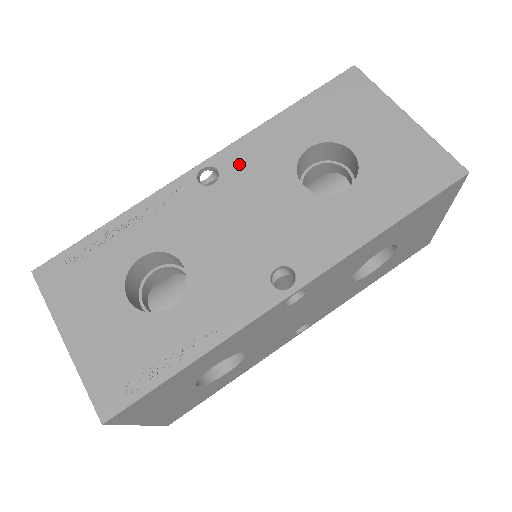
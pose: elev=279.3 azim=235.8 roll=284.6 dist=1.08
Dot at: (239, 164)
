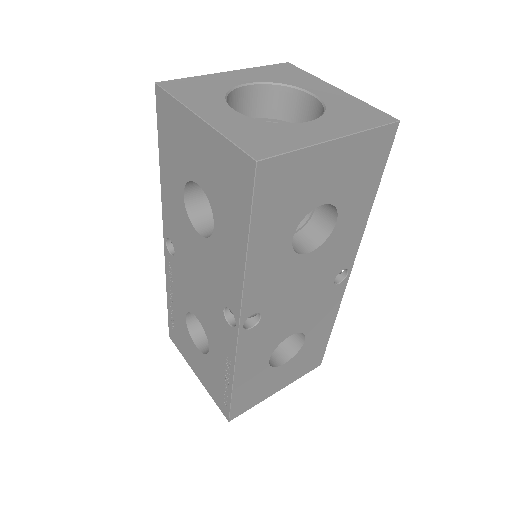
Dot at: (172, 230)
